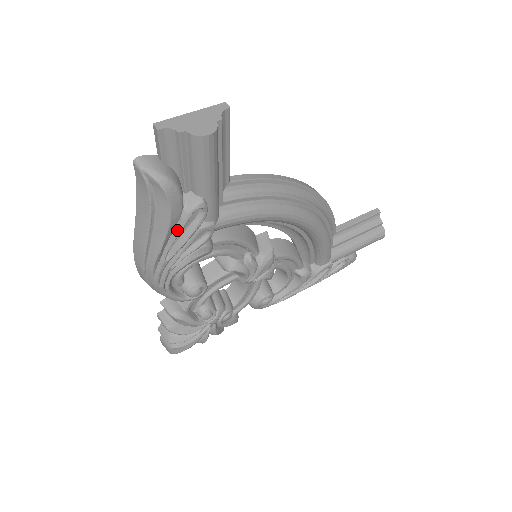
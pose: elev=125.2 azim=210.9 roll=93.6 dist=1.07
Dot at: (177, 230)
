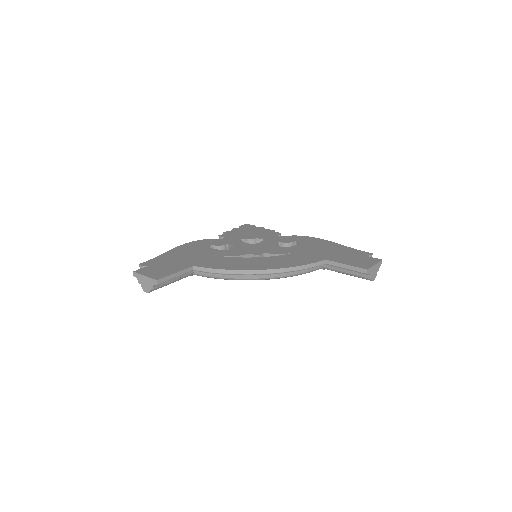
Dot at: occluded
